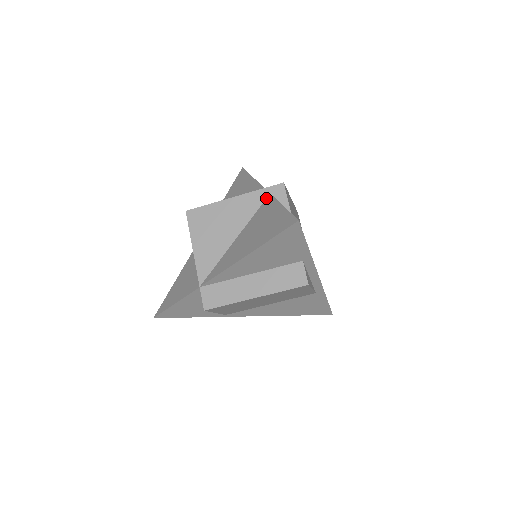
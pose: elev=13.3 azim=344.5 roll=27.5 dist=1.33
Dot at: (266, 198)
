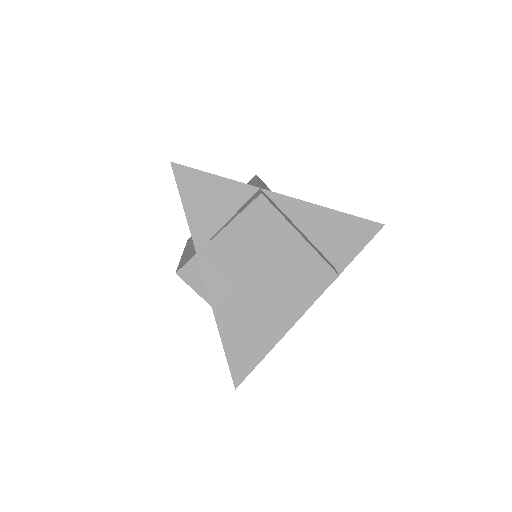
Dot at: occluded
